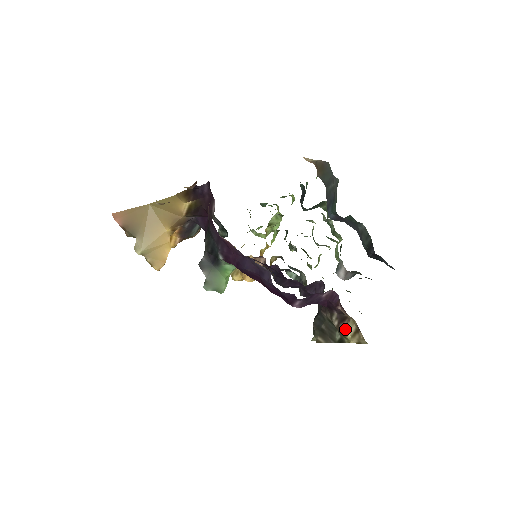
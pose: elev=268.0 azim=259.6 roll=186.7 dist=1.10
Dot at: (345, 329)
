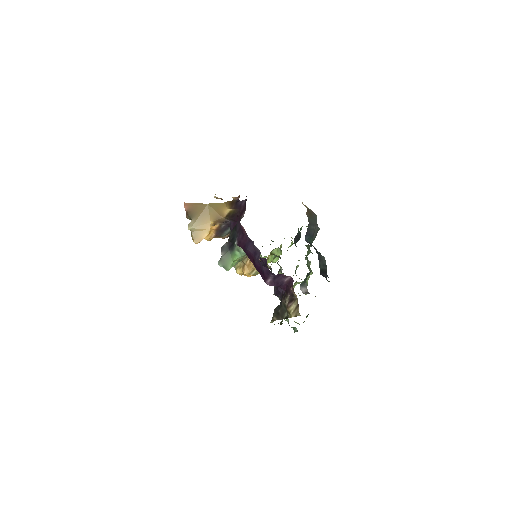
Dot at: (291, 307)
